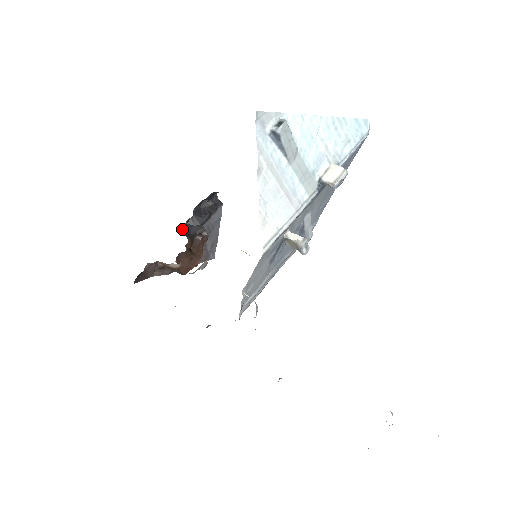
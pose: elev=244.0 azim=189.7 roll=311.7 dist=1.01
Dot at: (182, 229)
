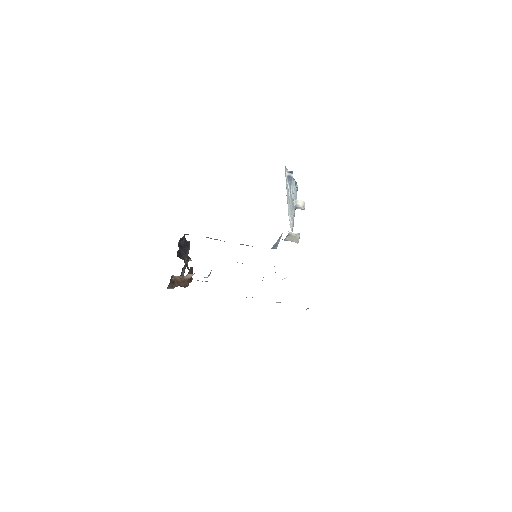
Dot at: (177, 256)
